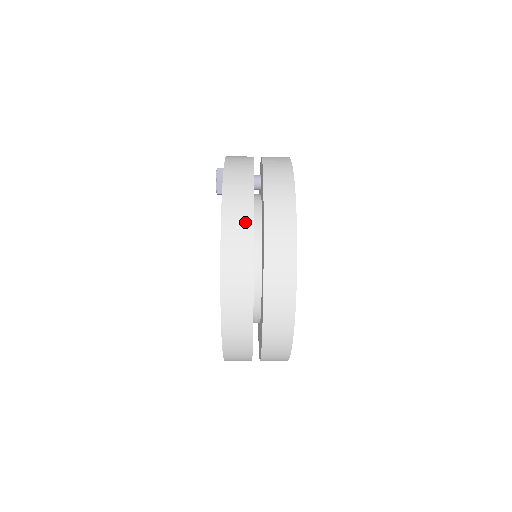
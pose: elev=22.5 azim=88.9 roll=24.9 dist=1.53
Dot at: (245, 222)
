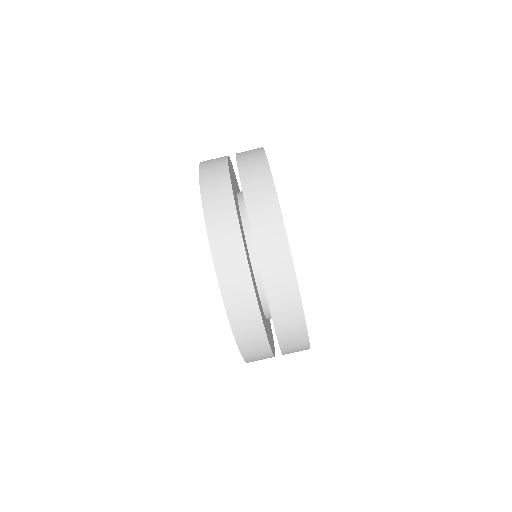
Dot at: occluded
